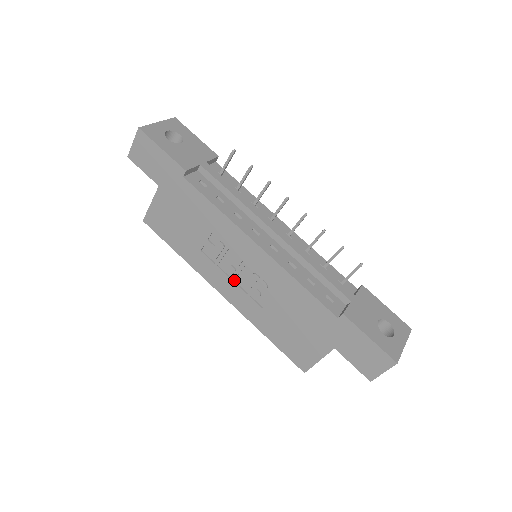
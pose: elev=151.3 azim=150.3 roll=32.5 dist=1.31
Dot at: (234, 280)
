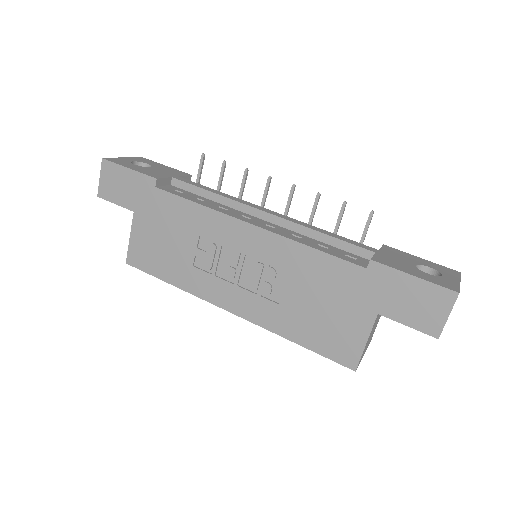
Dot at: (238, 284)
